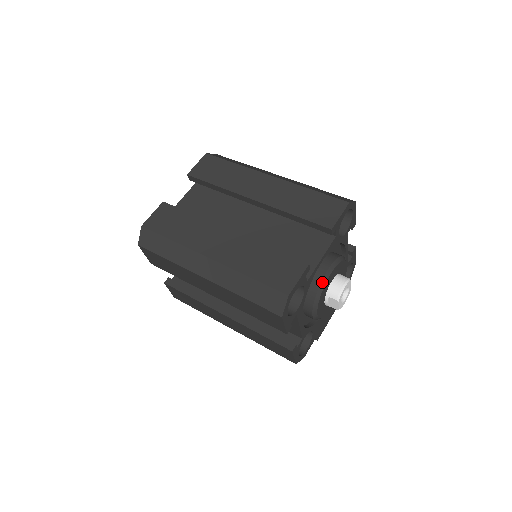
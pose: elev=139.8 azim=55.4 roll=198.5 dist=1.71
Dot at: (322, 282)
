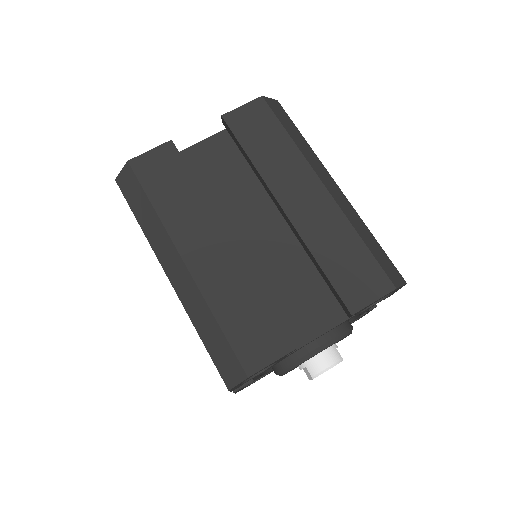
Dot at: (305, 356)
